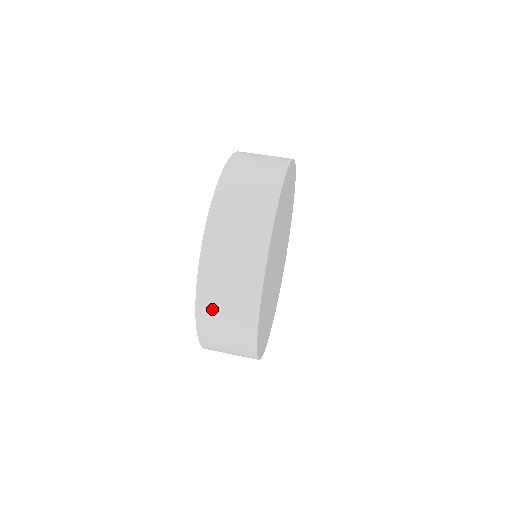
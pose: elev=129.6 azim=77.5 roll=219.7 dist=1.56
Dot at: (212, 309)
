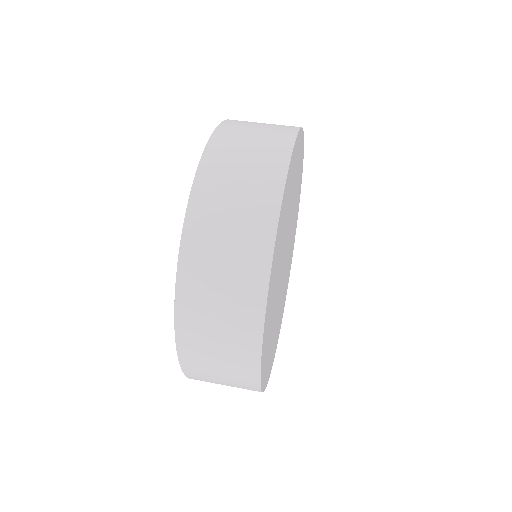
Dot at: (199, 362)
